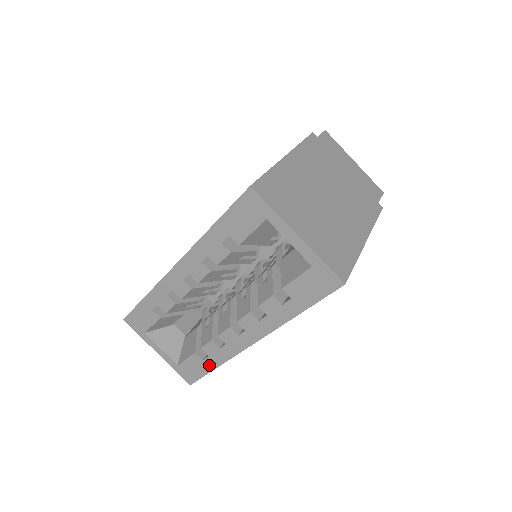
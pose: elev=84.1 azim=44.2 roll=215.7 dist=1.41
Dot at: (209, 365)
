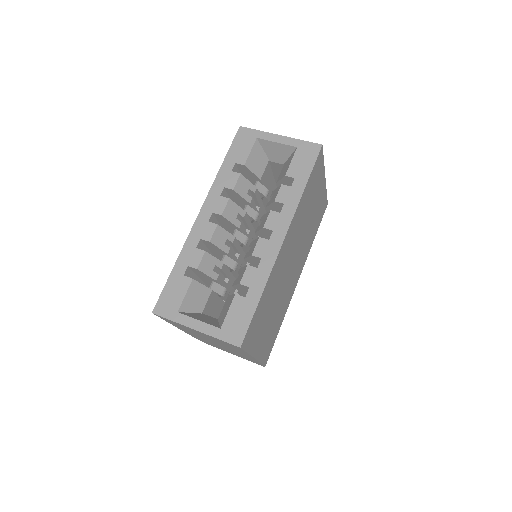
Dot at: (253, 298)
